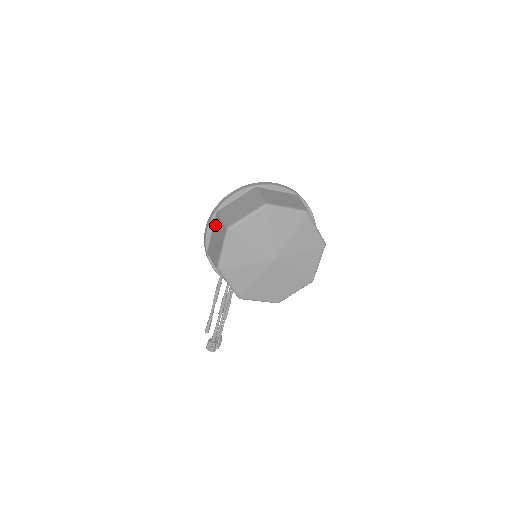
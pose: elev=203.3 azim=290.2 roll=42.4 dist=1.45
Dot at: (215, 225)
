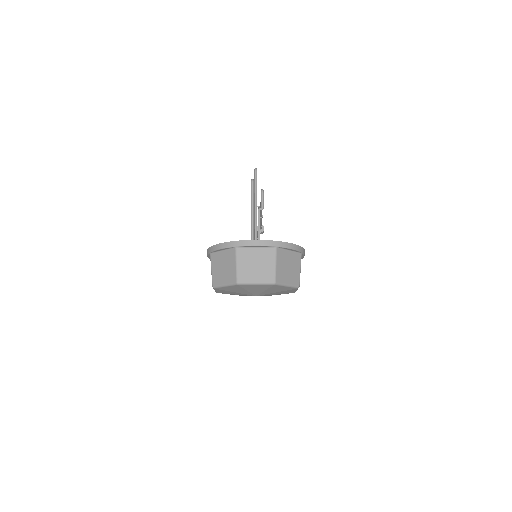
Dot at: occluded
